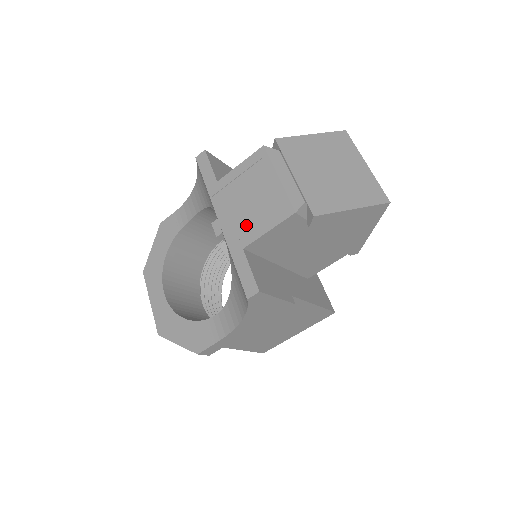
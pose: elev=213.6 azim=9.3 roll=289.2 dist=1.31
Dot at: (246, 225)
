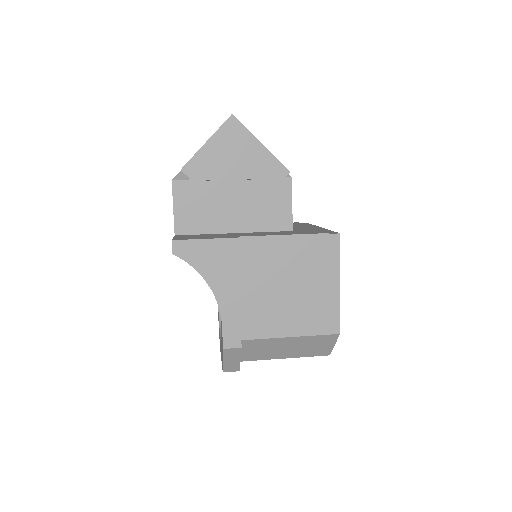
Dot at: occluded
